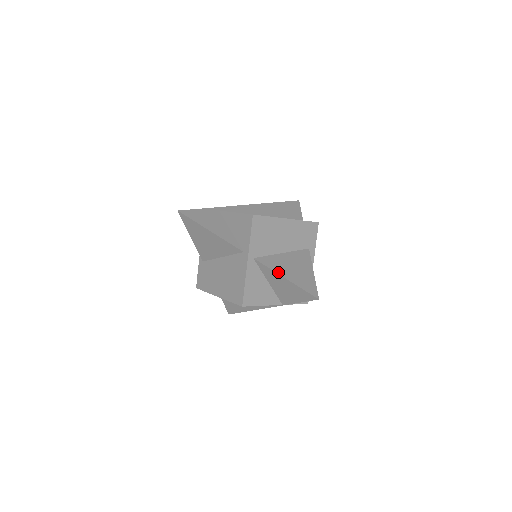
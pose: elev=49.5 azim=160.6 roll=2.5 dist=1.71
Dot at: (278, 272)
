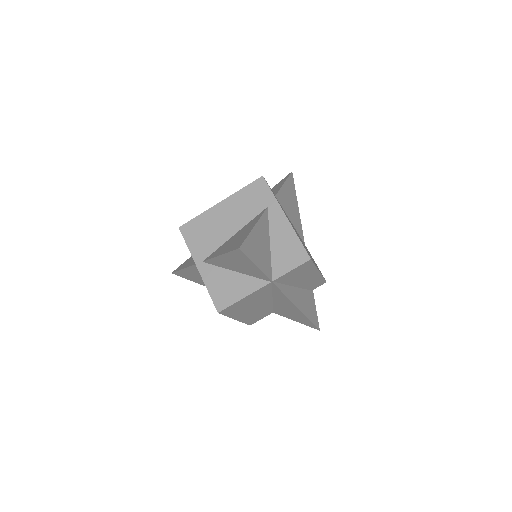
Dot at: (216, 256)
